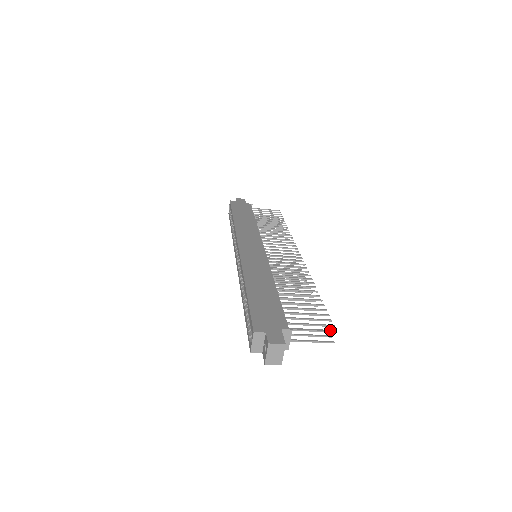
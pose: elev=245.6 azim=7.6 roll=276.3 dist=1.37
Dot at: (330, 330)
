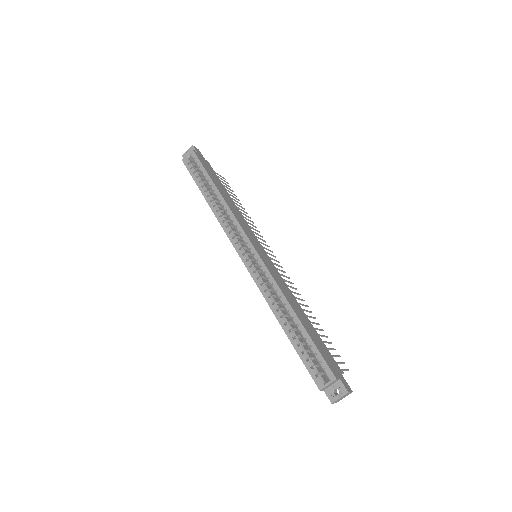
Dot at: (348, 369)
